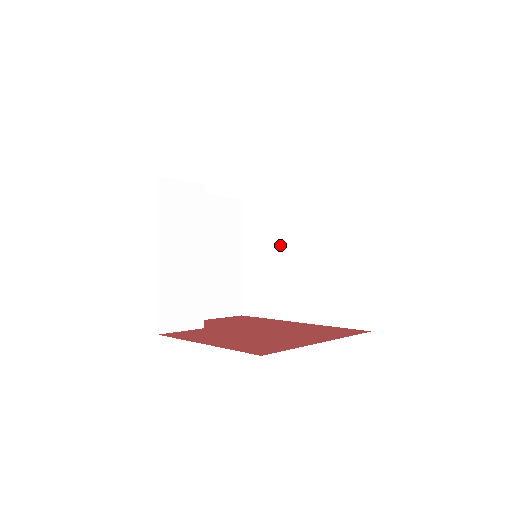
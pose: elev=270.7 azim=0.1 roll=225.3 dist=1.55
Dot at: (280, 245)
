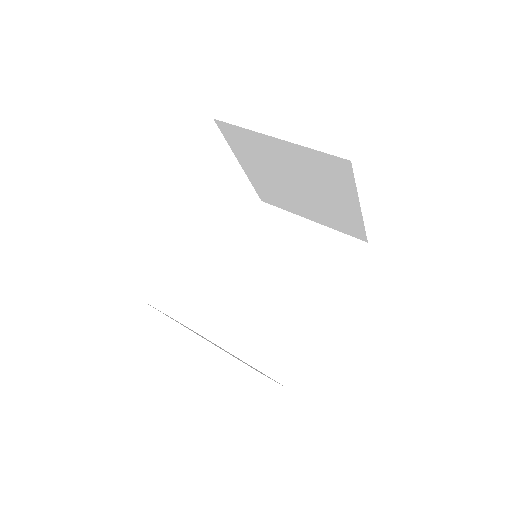
Dot at: (252, 300)
